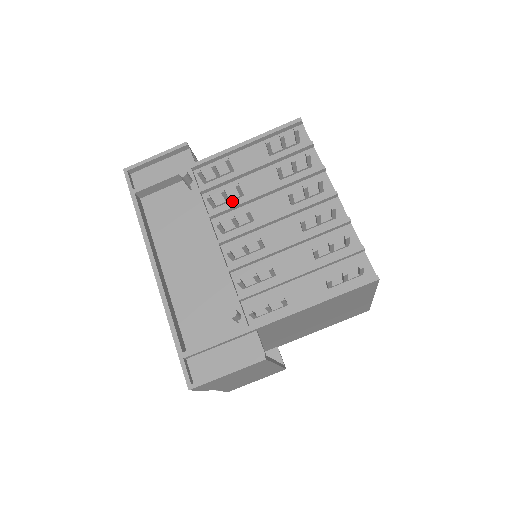
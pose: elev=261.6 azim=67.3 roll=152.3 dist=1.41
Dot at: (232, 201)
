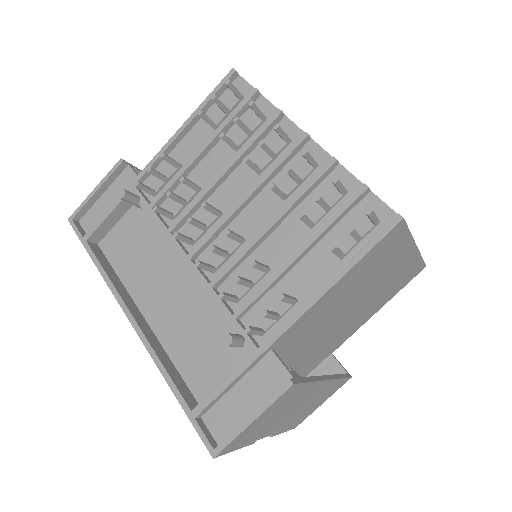
Dot at: (191, 202)
